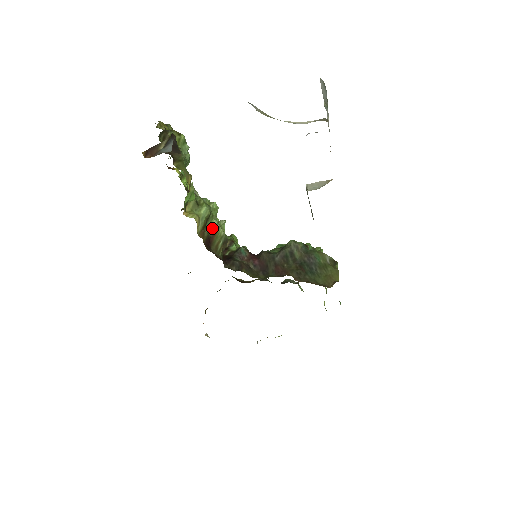
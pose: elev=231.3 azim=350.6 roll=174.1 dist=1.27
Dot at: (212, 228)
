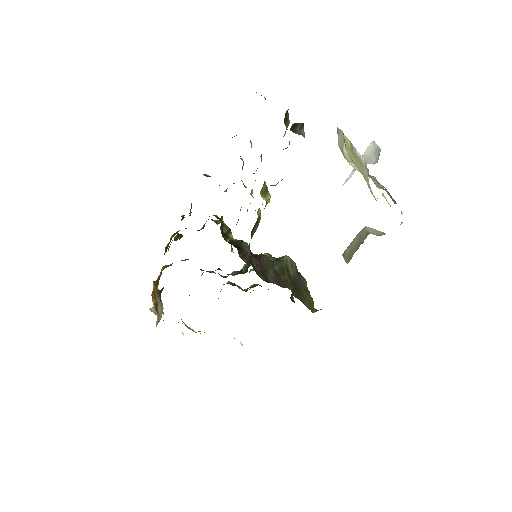
Dot at: (258, 216)
